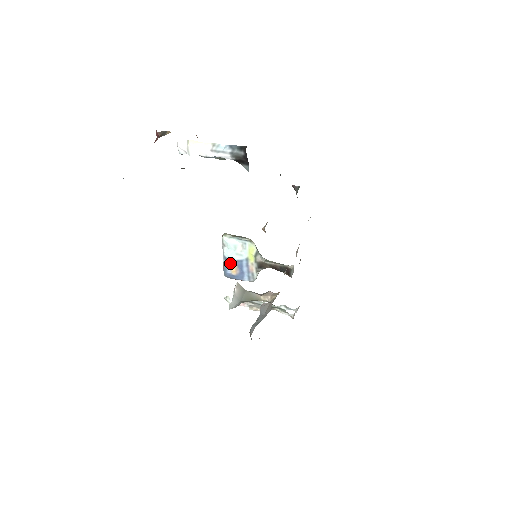
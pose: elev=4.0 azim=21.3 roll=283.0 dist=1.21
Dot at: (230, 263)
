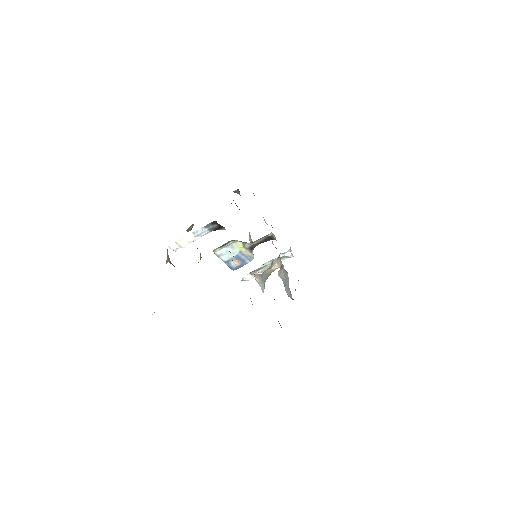
Dot at: (231, 262)
